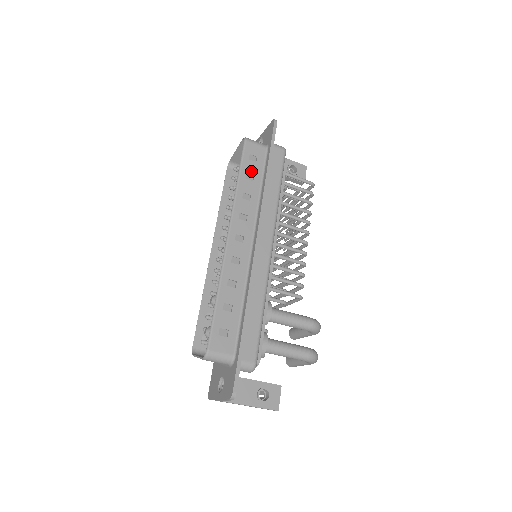
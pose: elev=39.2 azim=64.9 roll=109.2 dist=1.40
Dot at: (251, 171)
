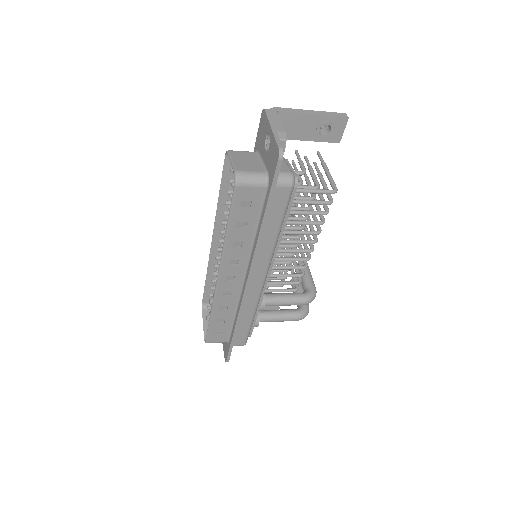
Dot at: (243, 219)
